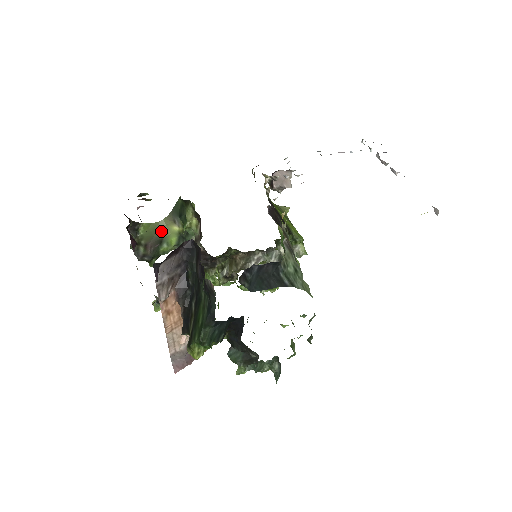
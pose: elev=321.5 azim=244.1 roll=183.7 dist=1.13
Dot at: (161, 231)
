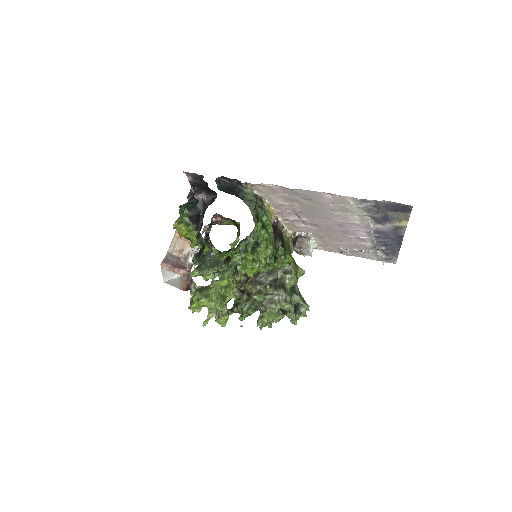
Dot at: occluded
